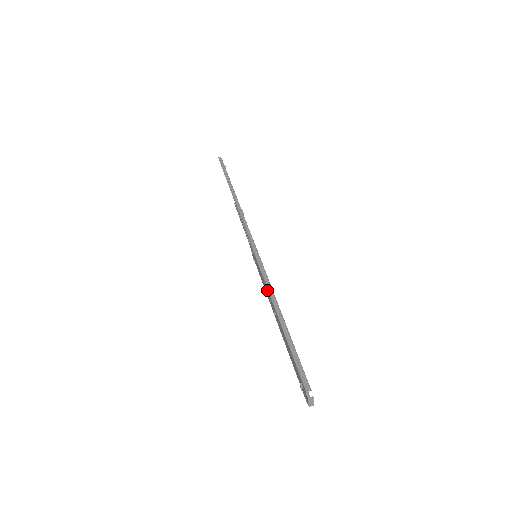
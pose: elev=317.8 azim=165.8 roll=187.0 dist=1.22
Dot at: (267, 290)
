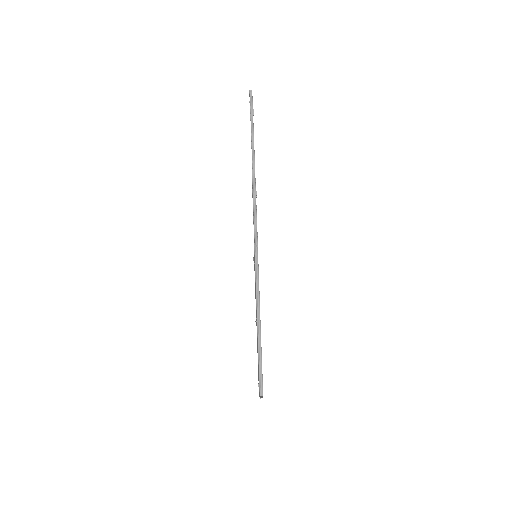
Dot at: (256, 301)
